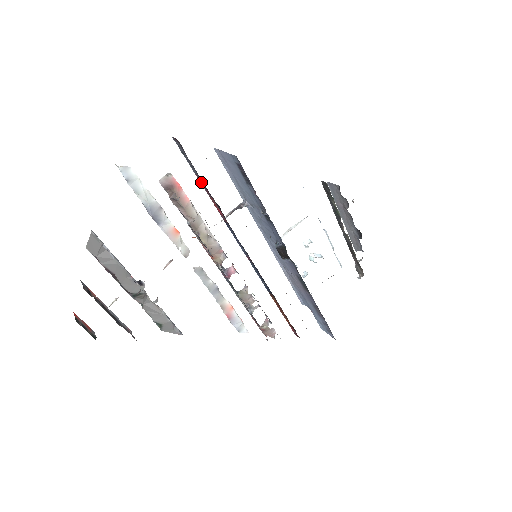
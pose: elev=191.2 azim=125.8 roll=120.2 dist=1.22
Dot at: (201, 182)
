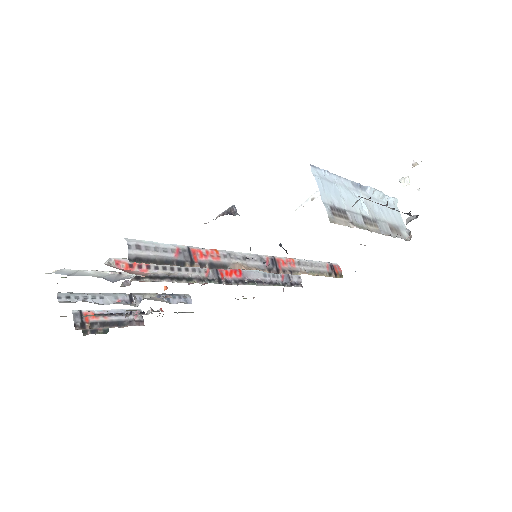
Dot at: occluded
